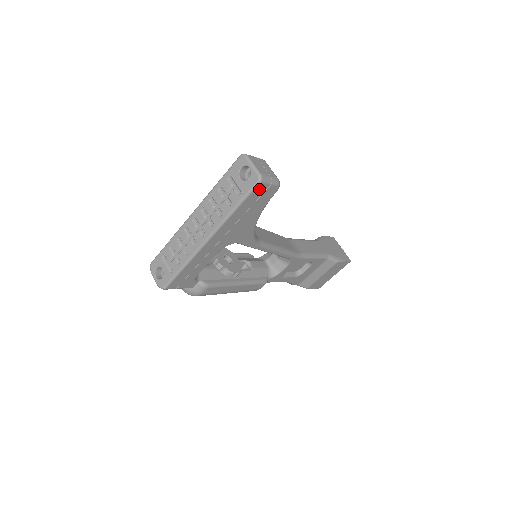
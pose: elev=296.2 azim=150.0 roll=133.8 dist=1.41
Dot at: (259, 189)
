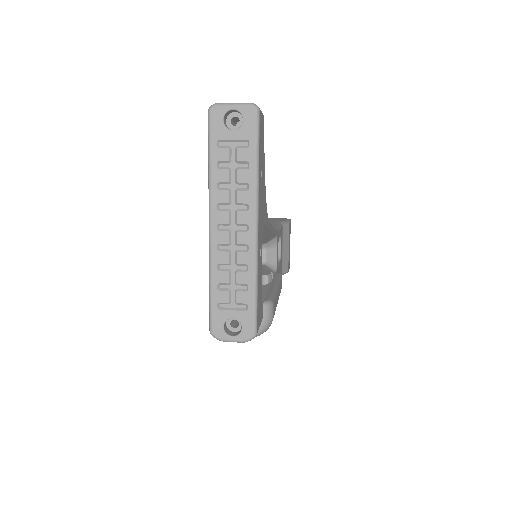
Dot at: (260, 123)
